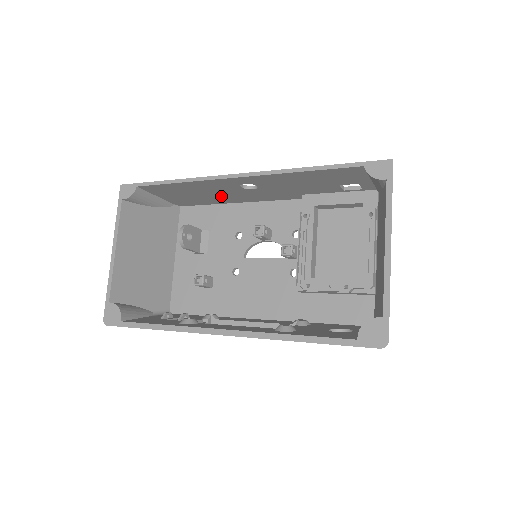
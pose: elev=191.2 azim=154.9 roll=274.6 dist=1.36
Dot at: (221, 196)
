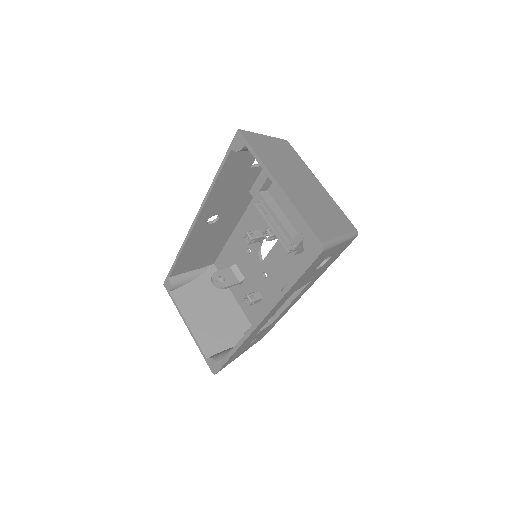
Dot at: (216, 238)
